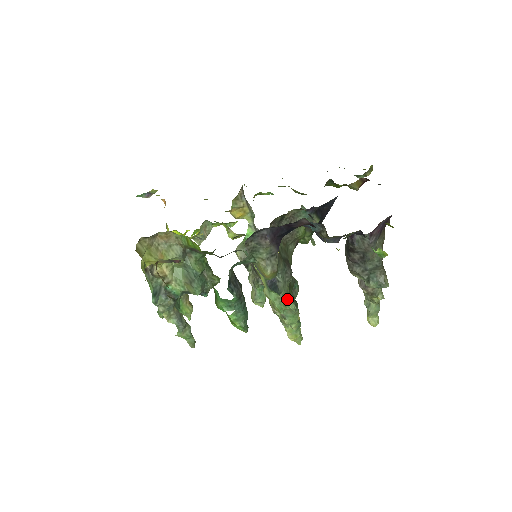
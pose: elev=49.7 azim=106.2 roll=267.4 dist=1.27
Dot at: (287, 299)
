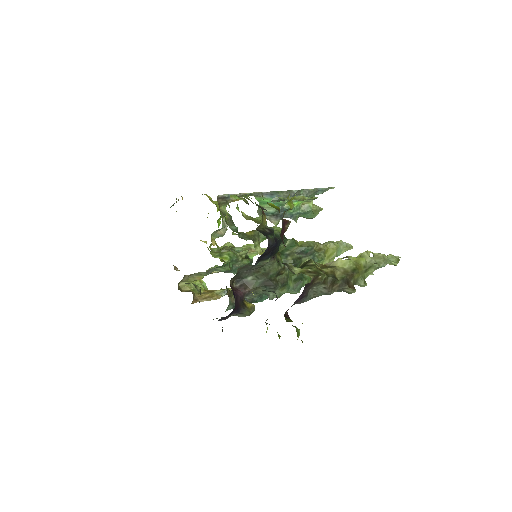
Dot at: (286, 292)
